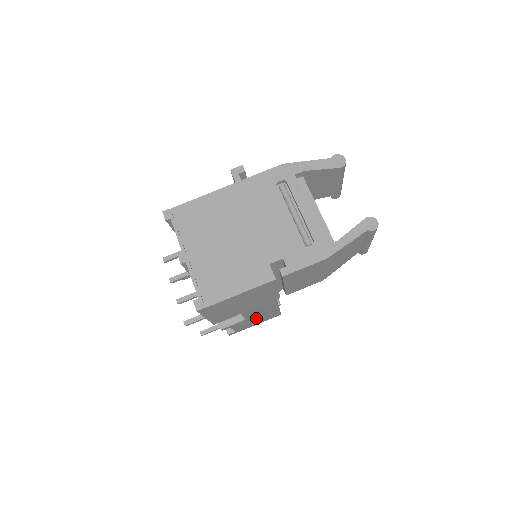
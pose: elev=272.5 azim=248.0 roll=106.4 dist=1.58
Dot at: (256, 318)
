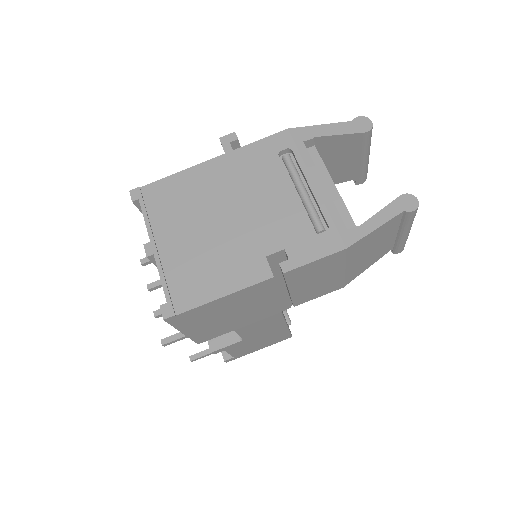
Dot at: (258, 339)
